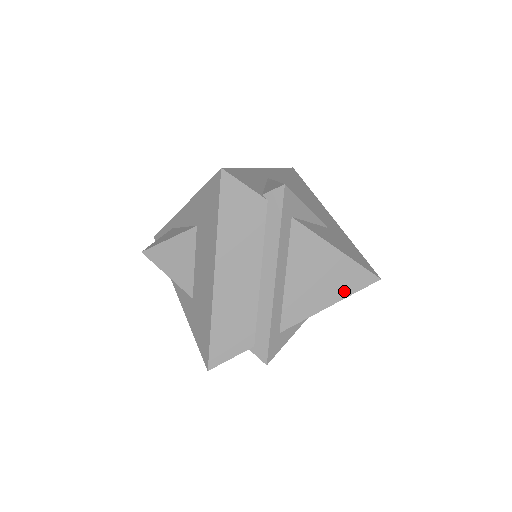
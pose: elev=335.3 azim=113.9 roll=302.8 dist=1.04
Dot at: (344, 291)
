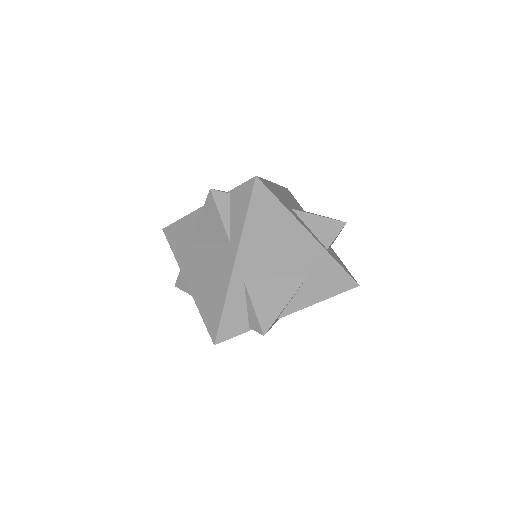
Dot at: occluded
